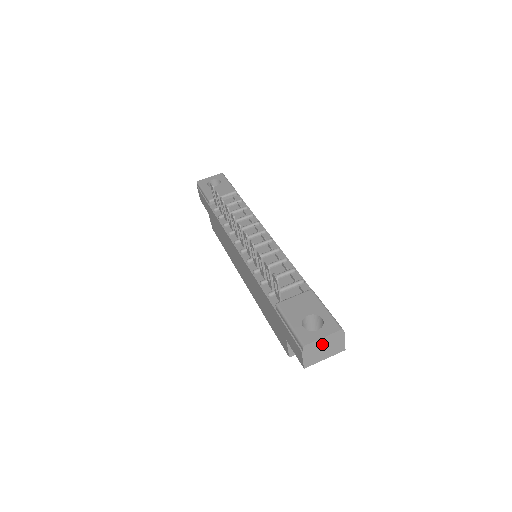
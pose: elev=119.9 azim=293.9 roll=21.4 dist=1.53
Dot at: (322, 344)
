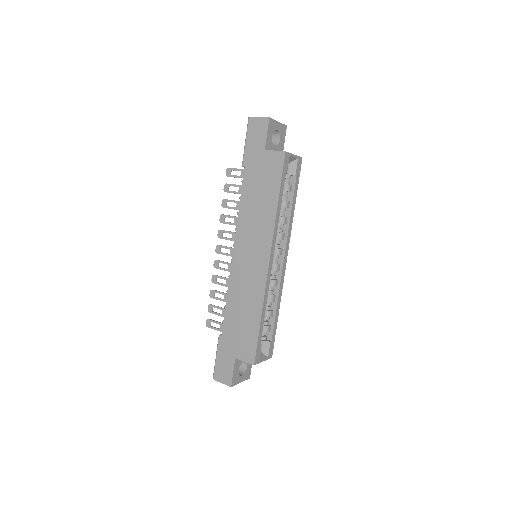
Dot at: occluded
